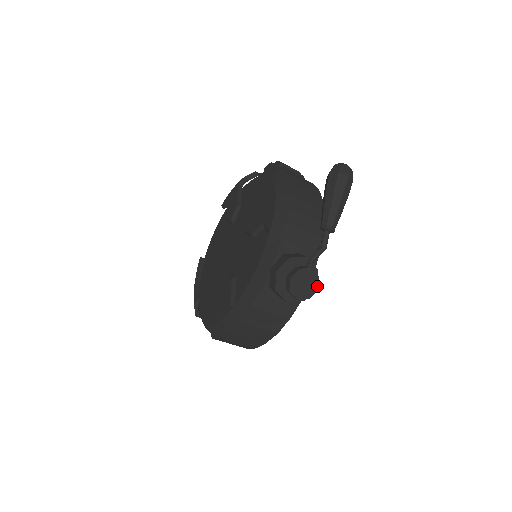
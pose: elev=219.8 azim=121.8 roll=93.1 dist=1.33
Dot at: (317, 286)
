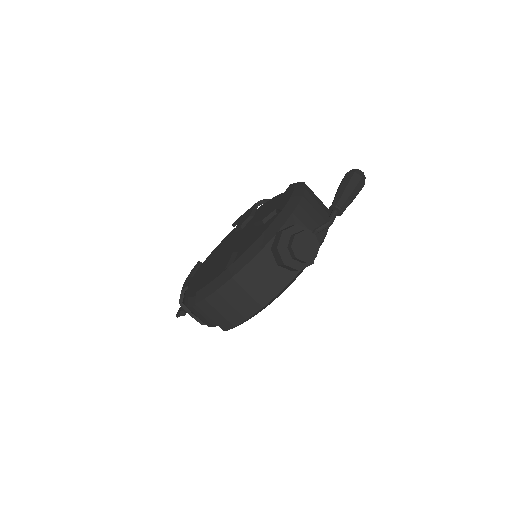
Dot at: (316, 254)
